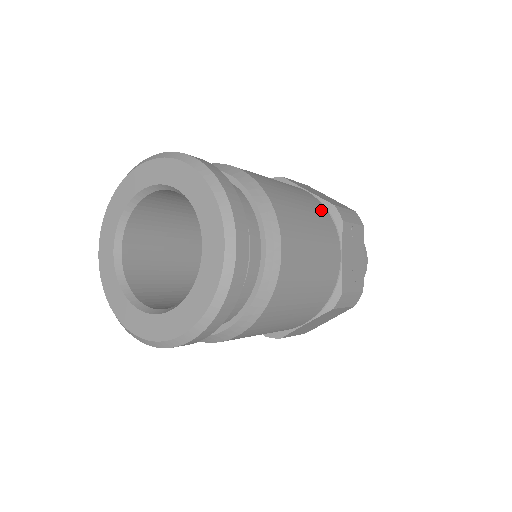
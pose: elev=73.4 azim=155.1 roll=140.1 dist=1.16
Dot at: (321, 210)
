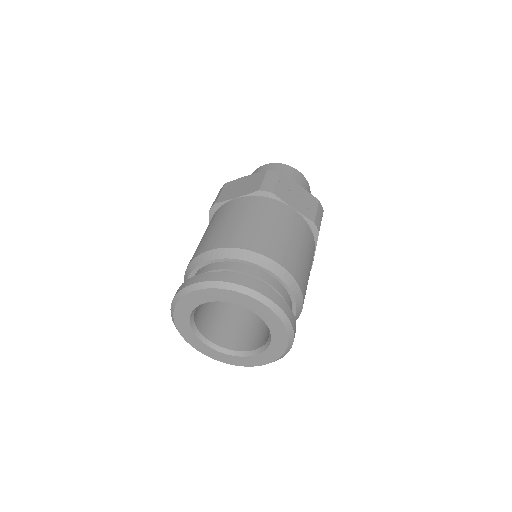
Dot at: (258, 203)
